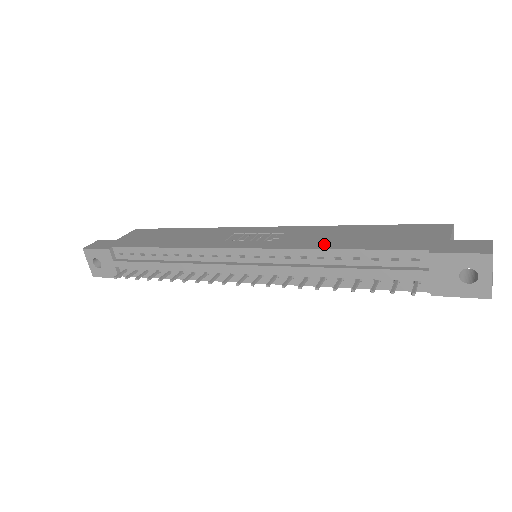
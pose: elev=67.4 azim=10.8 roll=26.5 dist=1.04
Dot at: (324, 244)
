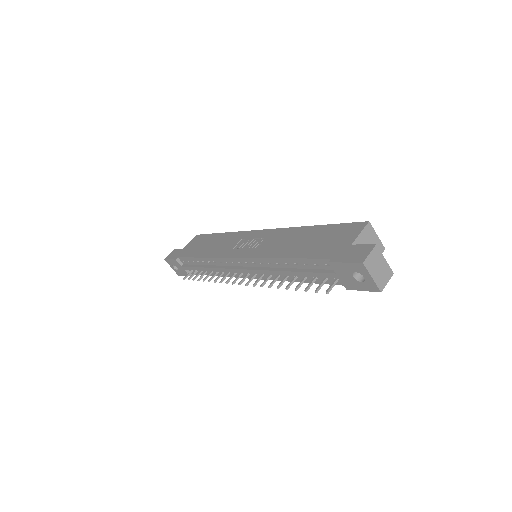
Dot at: (279, 252)
